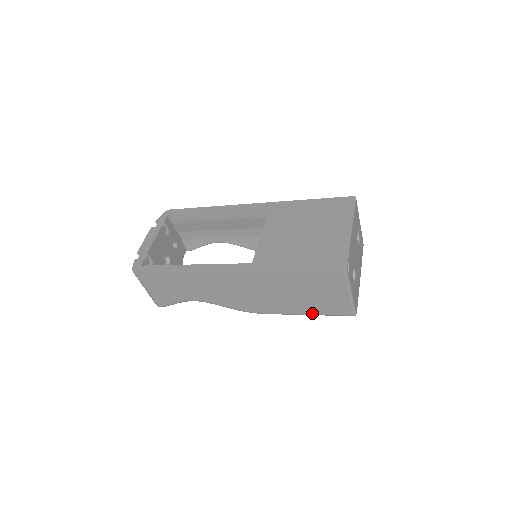
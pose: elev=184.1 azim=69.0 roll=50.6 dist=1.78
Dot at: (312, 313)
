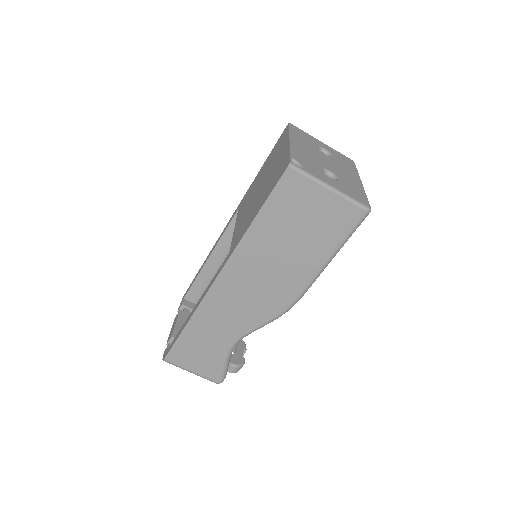
Dot at: (331, 251)
